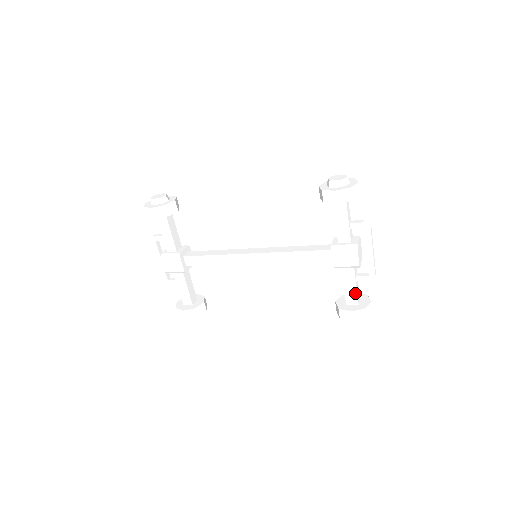
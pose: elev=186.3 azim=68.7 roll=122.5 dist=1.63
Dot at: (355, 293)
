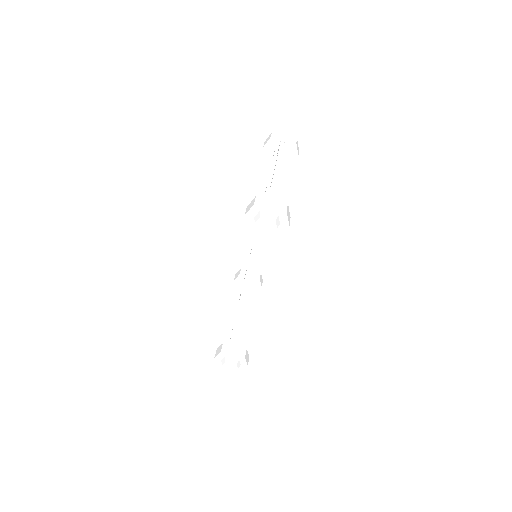
Dot at: occluded
